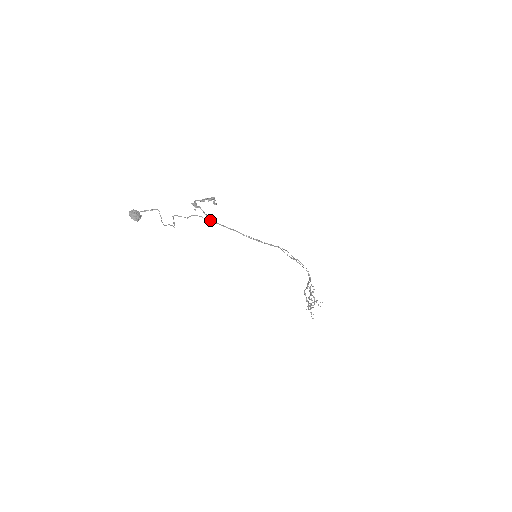
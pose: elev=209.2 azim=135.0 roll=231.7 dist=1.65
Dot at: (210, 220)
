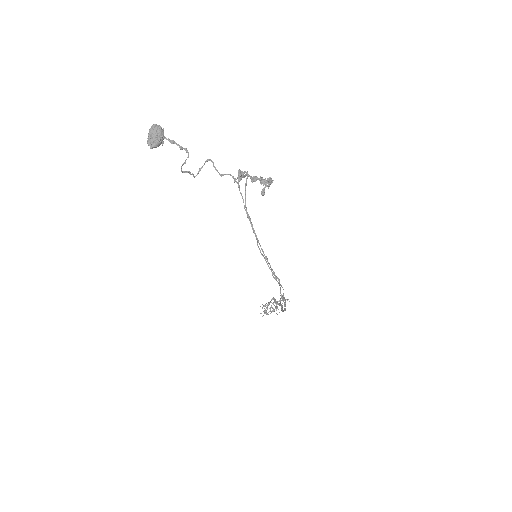
Dot at: occluded
